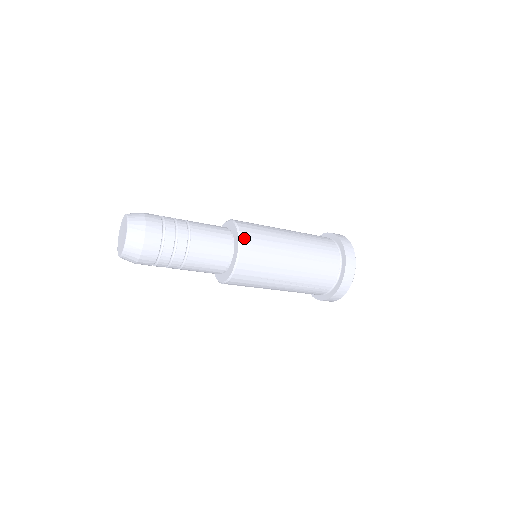
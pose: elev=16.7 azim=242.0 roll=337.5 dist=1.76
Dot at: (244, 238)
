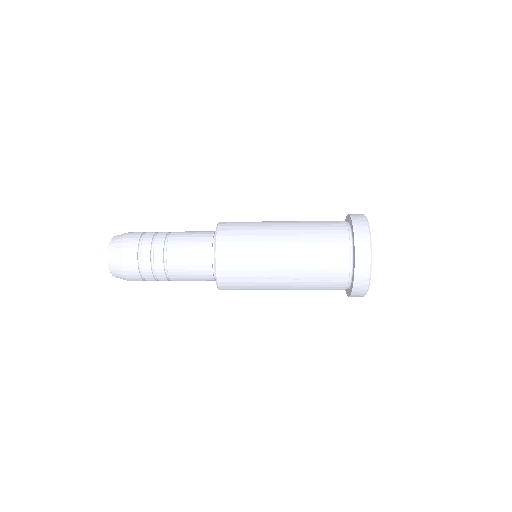
Dot at: (221, 237)
